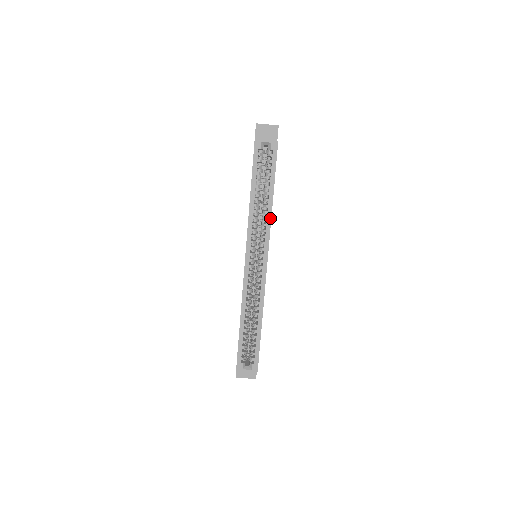
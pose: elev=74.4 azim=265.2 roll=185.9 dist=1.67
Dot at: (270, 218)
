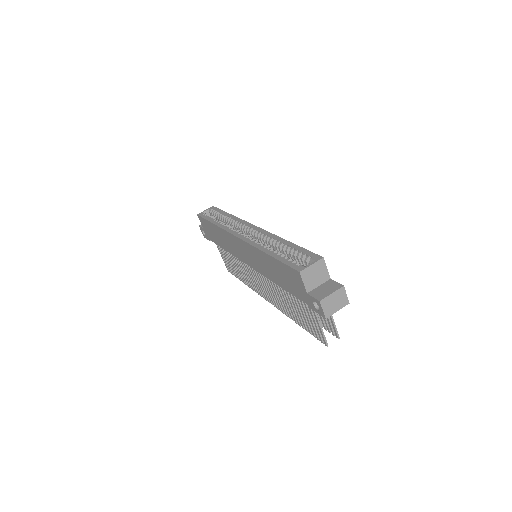
Dot at: (237, 218)
